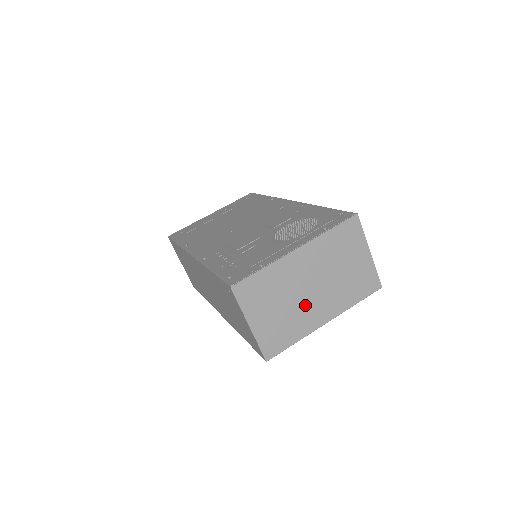
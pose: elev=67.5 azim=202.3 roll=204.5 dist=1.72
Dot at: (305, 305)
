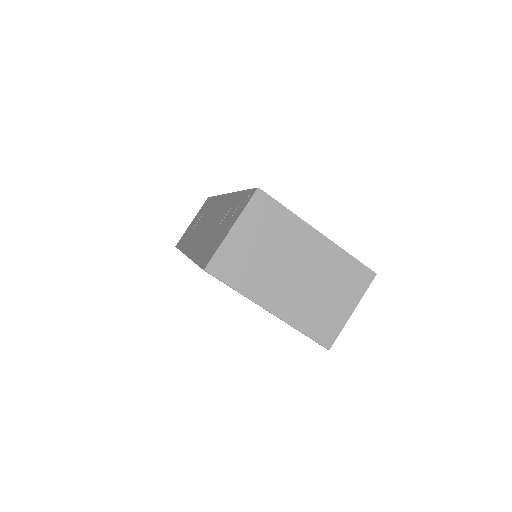
Dot at: (276, 276)
